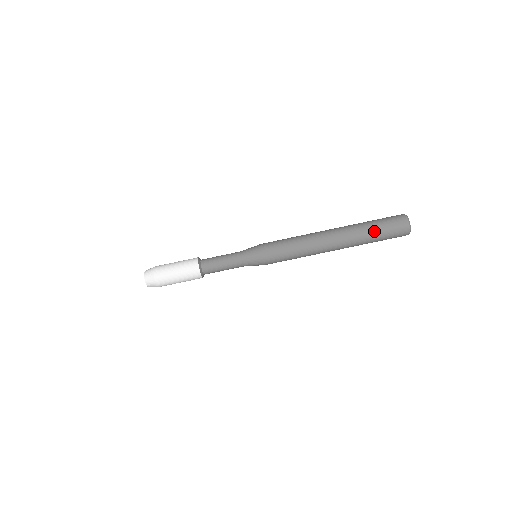
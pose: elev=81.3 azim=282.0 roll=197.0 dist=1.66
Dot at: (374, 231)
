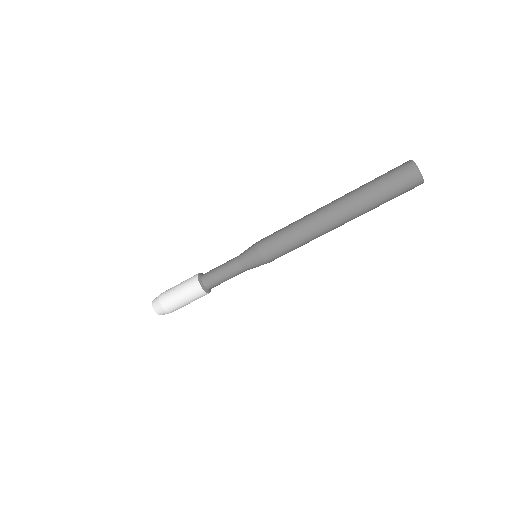
Dot at: (375, 188)
